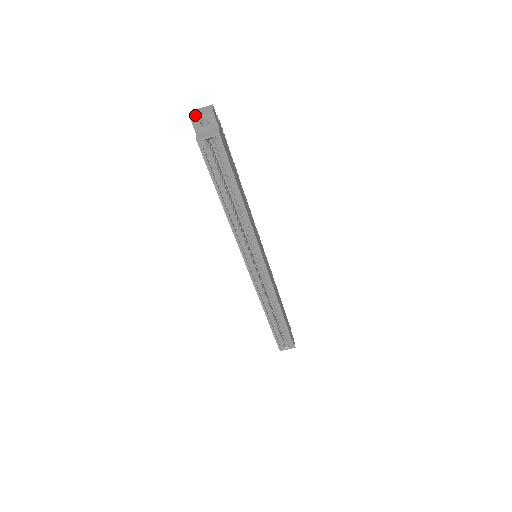
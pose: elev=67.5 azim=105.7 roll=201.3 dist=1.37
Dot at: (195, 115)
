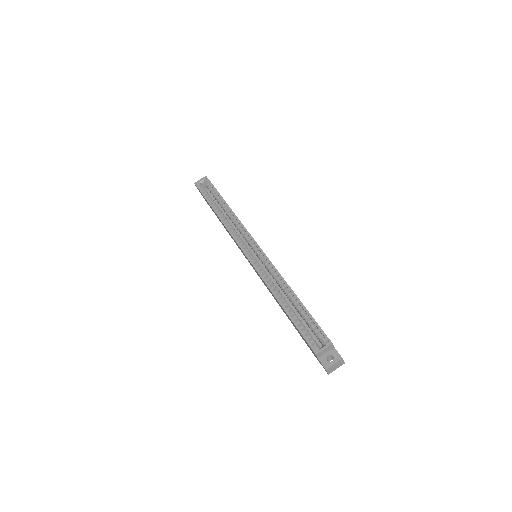
Dot at: occluded
